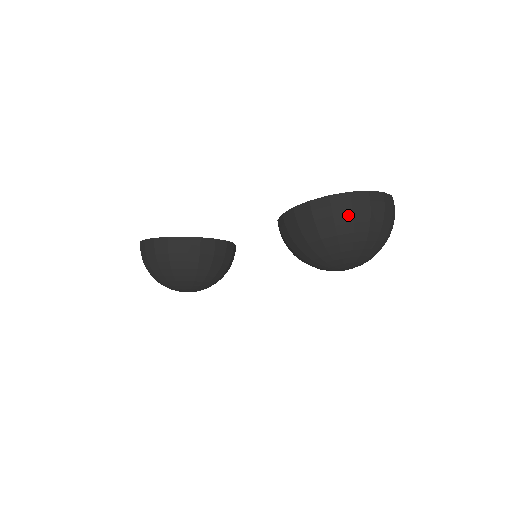
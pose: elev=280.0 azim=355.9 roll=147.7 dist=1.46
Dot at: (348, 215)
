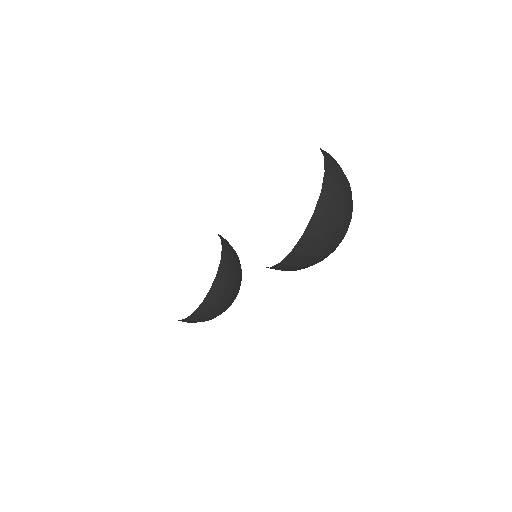
Dot at: (320, 245)
